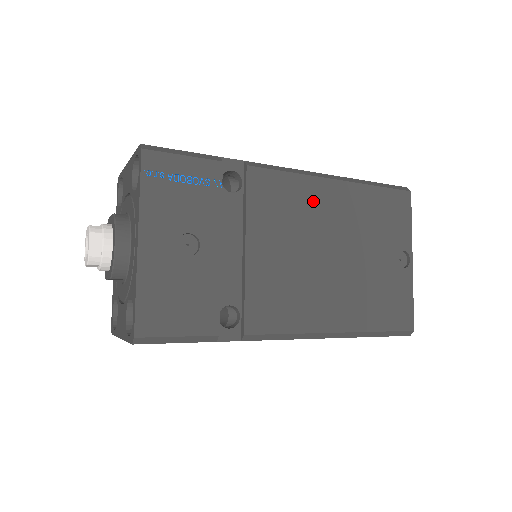
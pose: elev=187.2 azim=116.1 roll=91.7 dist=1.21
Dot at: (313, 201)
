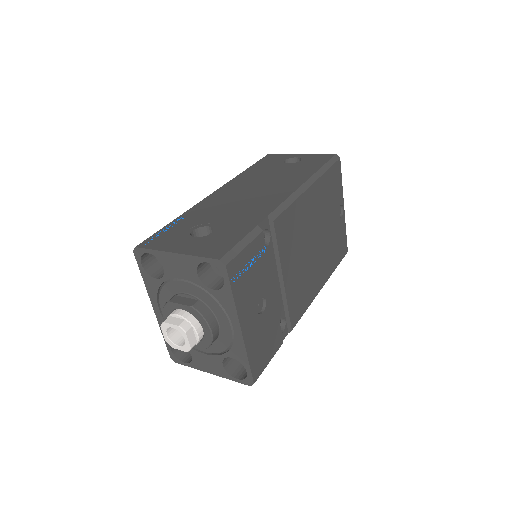
Dot at: (304, 213)
